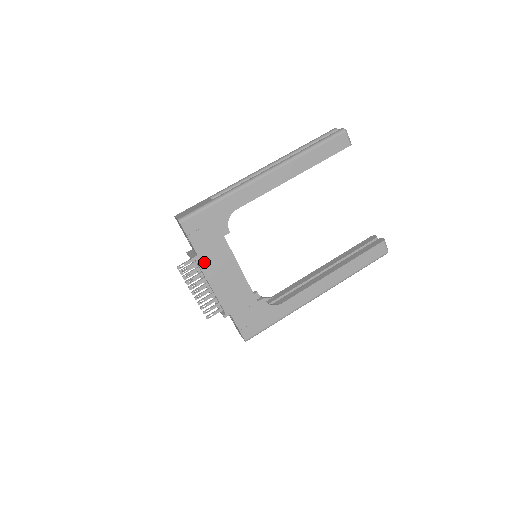
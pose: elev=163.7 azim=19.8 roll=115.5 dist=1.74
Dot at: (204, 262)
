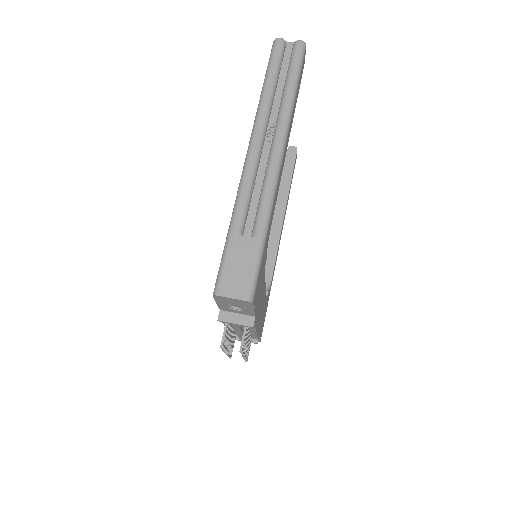
Dot at: (256, 316)
